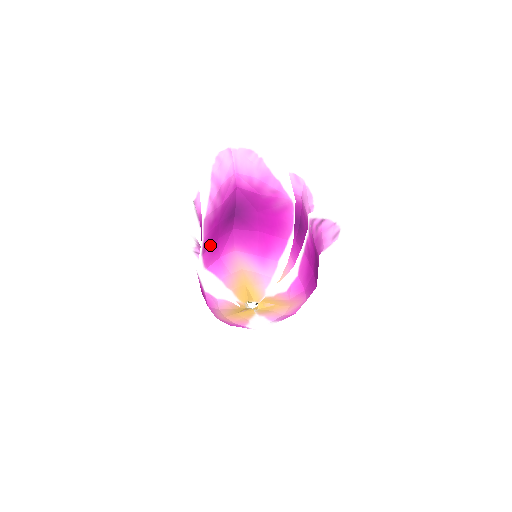
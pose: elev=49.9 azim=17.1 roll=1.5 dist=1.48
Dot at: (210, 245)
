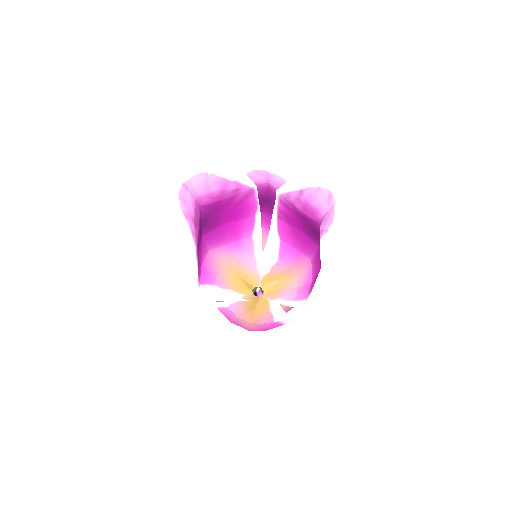
Dot at: occluded
